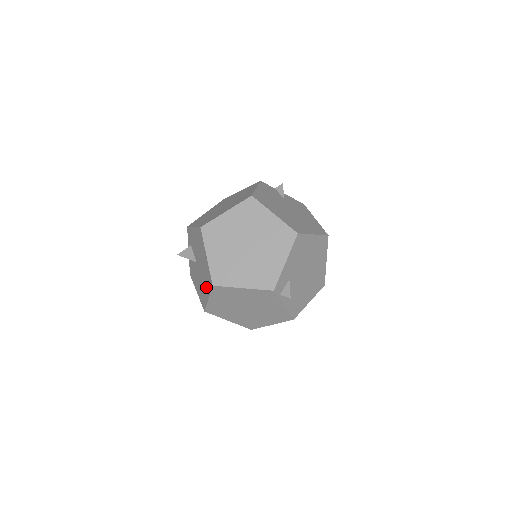
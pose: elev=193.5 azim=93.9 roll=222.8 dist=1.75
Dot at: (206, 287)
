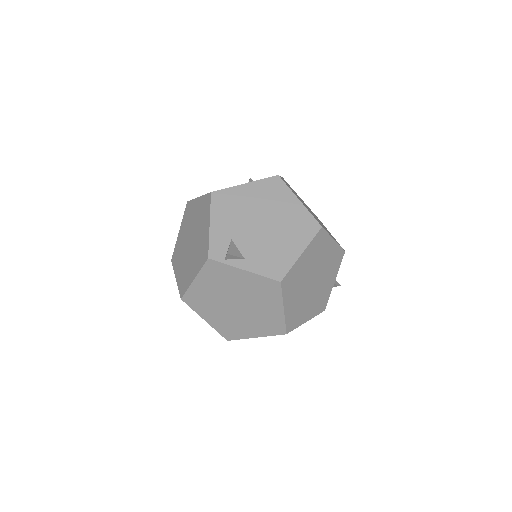
Dot at: occluded
